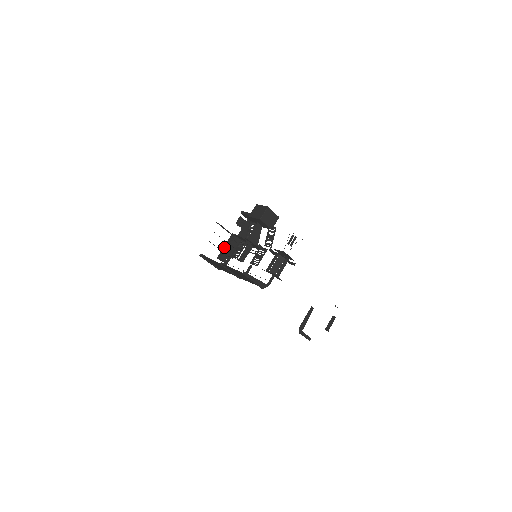
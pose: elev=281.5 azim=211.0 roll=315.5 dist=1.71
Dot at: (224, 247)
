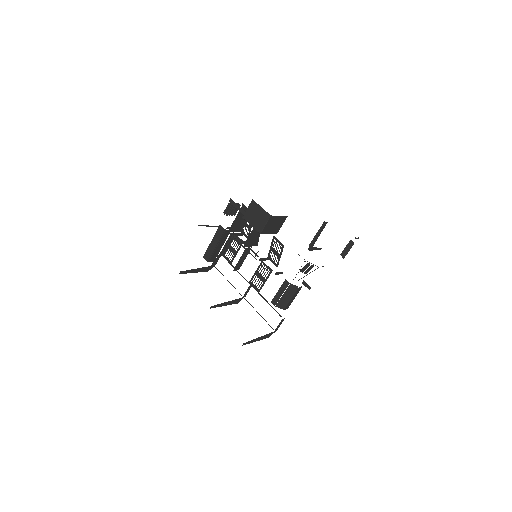
Dot at: (211, 244)
